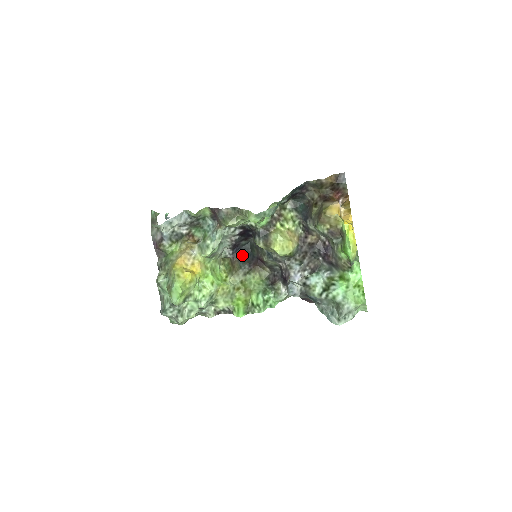
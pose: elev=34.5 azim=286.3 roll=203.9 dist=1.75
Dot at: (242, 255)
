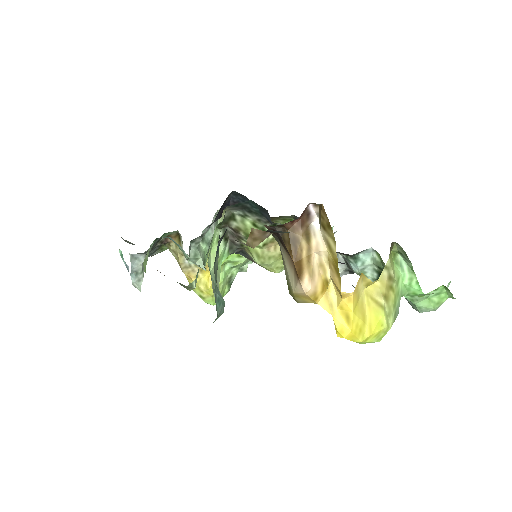
Dot at: occluded
